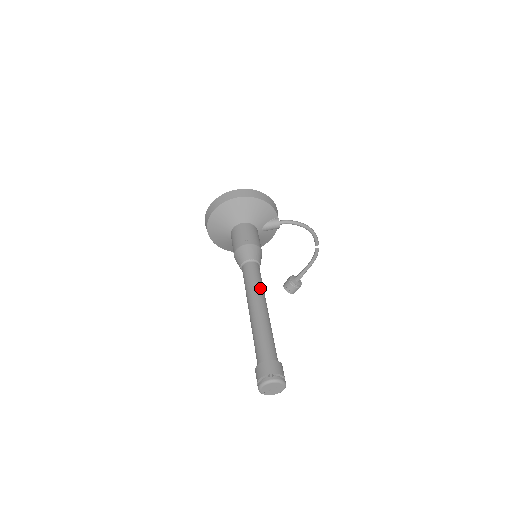
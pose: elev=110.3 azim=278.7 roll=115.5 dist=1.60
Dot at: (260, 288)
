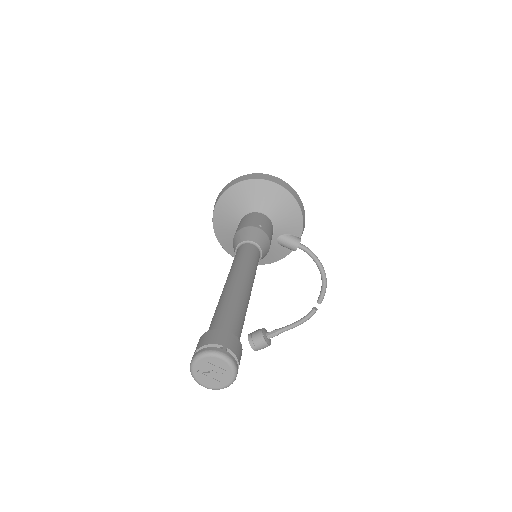
Dot at: (253, 270)
